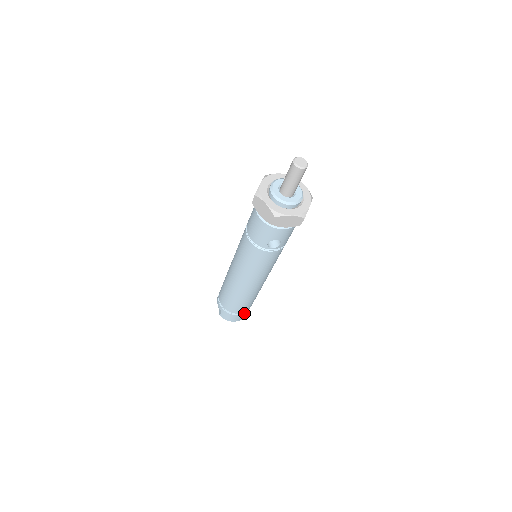
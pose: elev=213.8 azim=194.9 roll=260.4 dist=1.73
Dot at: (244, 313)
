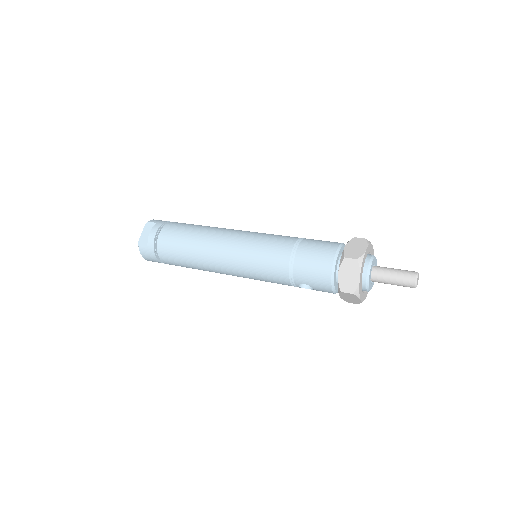
Dot at: occluded
